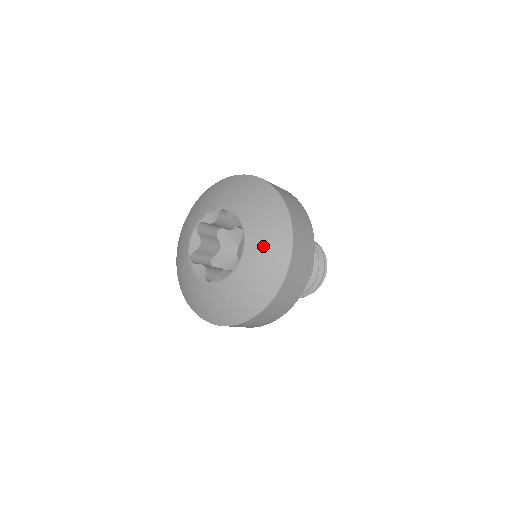
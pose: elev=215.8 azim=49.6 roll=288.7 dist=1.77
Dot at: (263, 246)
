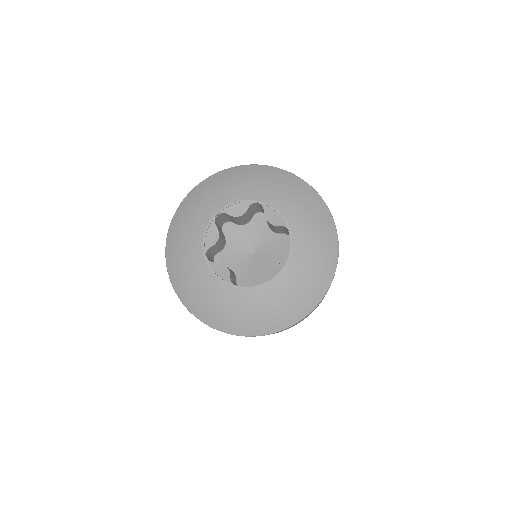
Dot at: (312, 252)
